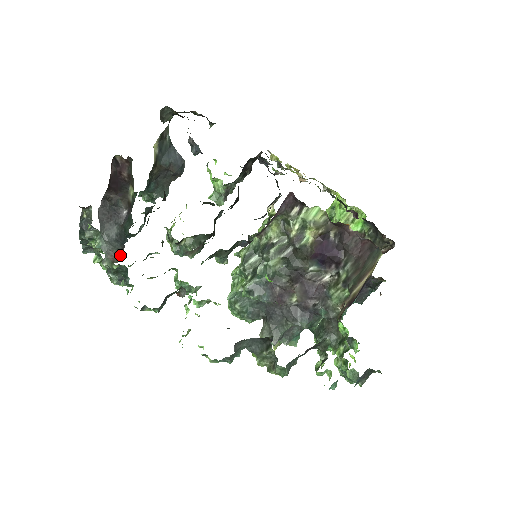
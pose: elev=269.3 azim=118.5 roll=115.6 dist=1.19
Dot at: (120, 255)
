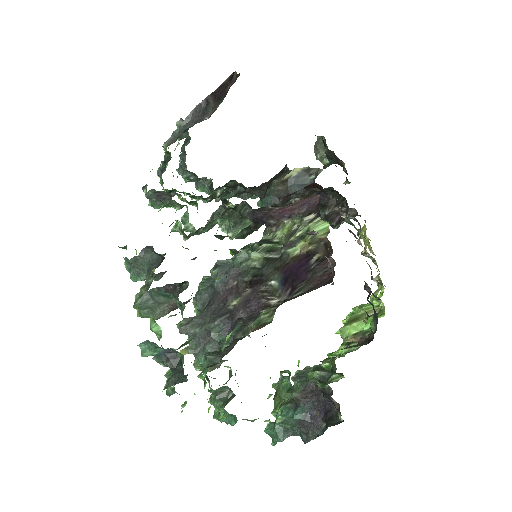
Dot at: (175, 141)
